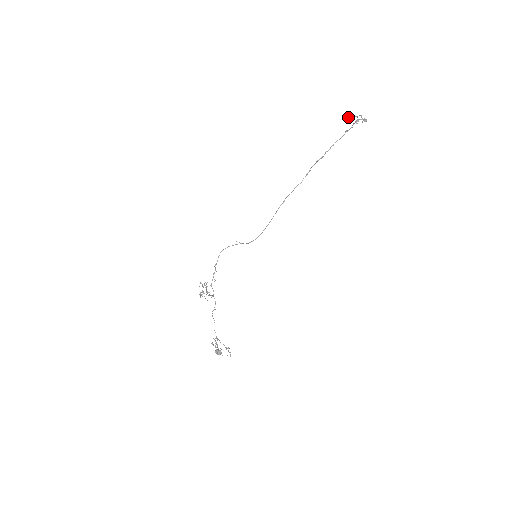
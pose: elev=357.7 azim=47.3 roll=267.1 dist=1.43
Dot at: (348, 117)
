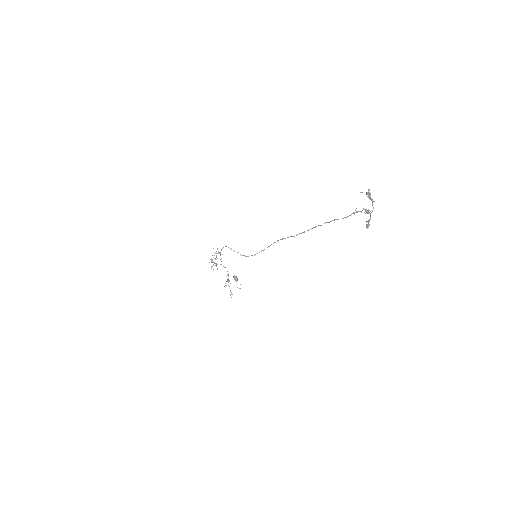
Dot at: (367, 192)
